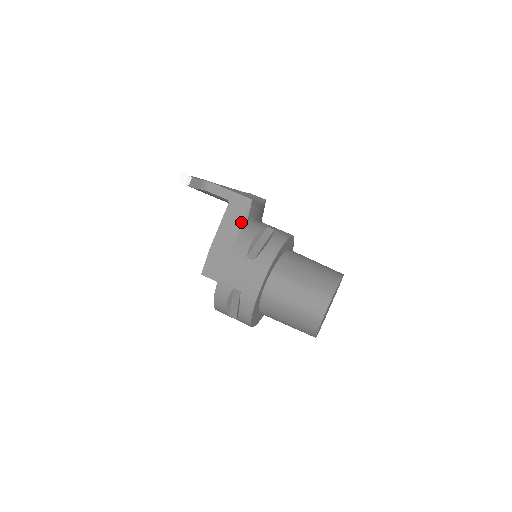
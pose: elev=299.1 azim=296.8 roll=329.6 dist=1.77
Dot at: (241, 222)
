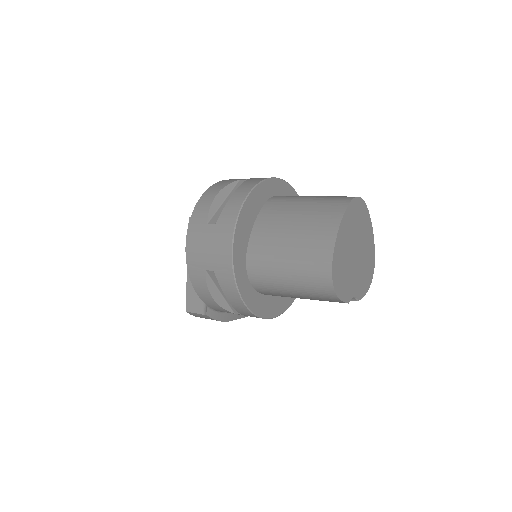
Dot at: occluded
